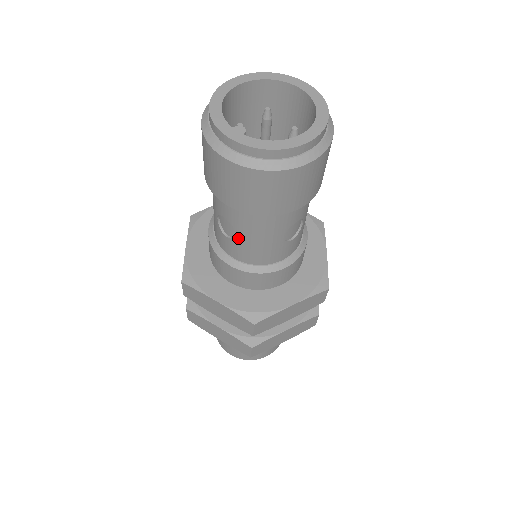
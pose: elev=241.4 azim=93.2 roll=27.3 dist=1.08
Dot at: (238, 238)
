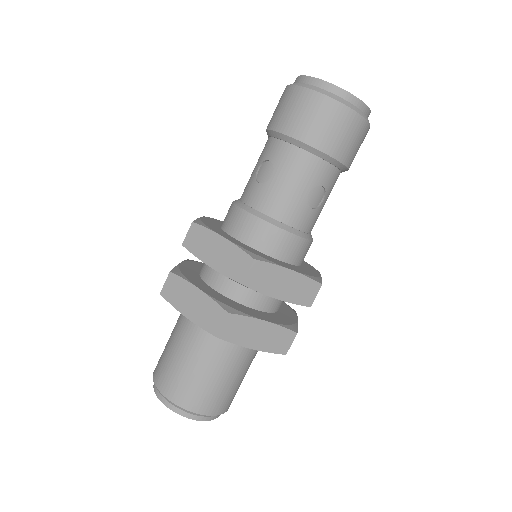
Dot at: (272, 180)
